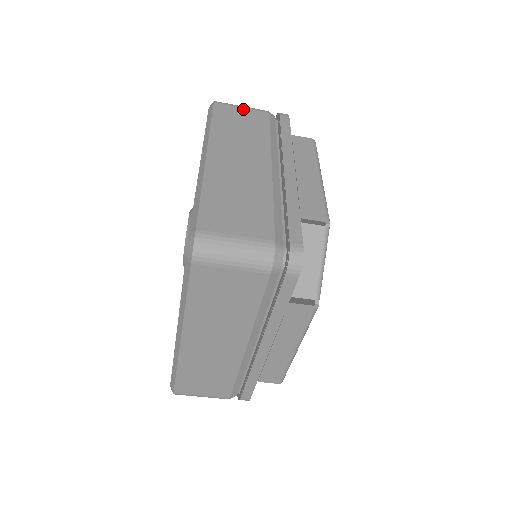
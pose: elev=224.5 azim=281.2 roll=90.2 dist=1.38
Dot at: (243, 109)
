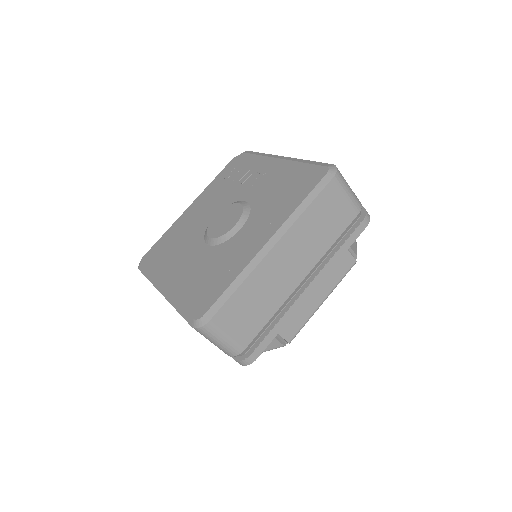
Dot at: (345, 199)
